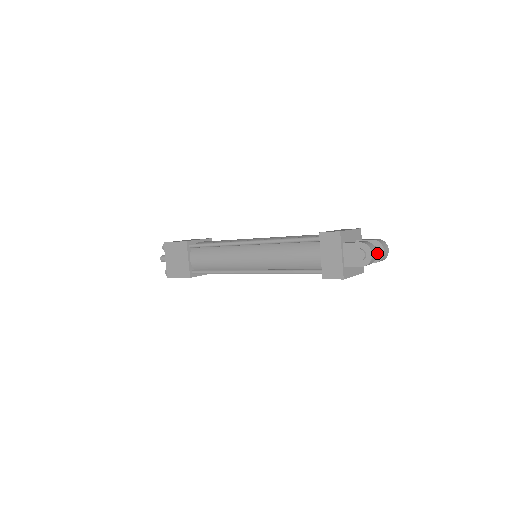
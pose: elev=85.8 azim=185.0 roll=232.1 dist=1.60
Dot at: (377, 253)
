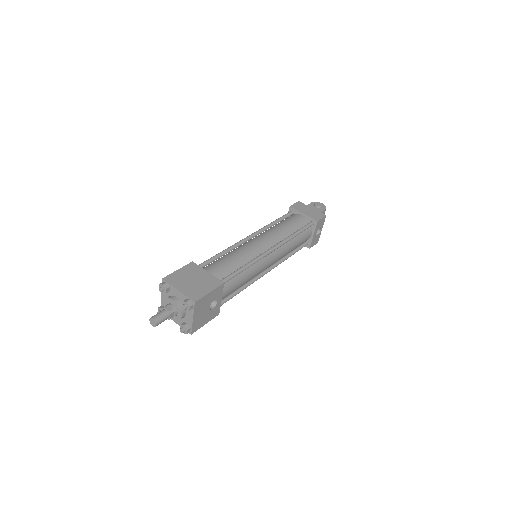
Dot at: occluded
